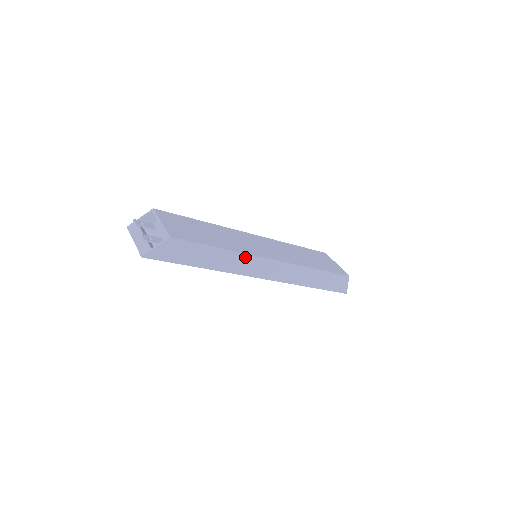
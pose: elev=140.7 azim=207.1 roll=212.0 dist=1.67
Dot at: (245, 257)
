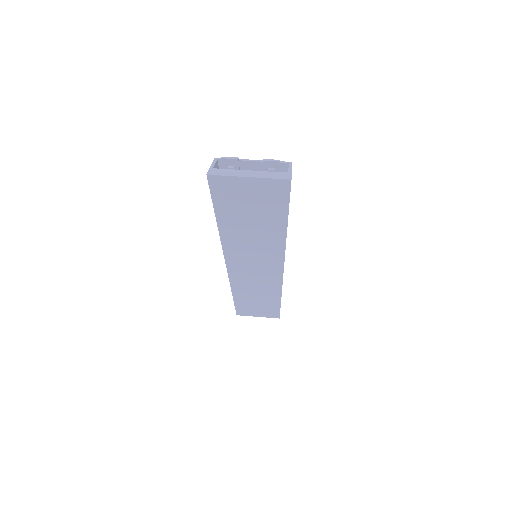
Dot at: occluded
